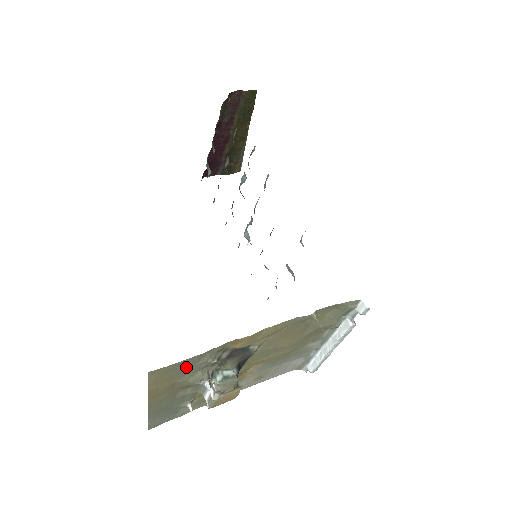
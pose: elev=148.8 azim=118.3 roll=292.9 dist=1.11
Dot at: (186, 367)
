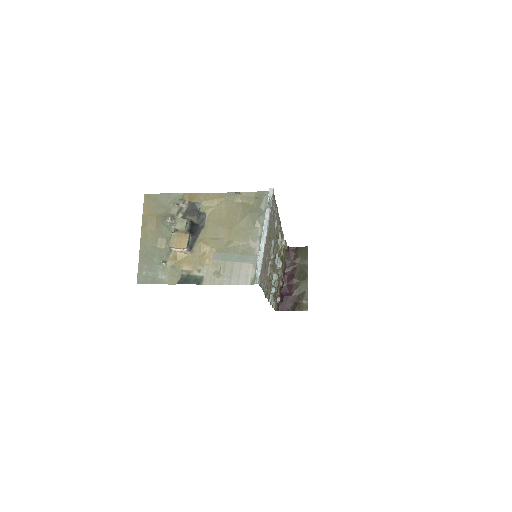
Dot at: (162, 204)
